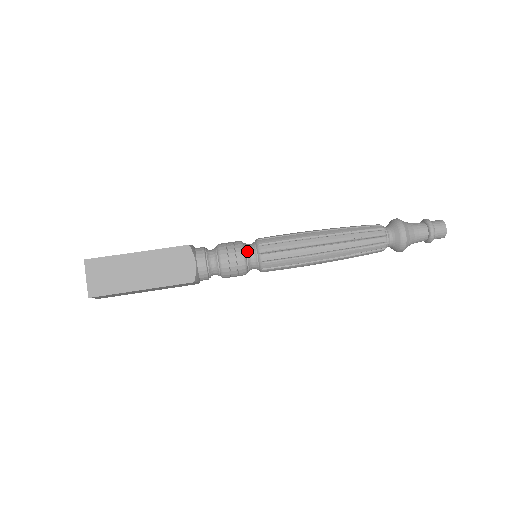
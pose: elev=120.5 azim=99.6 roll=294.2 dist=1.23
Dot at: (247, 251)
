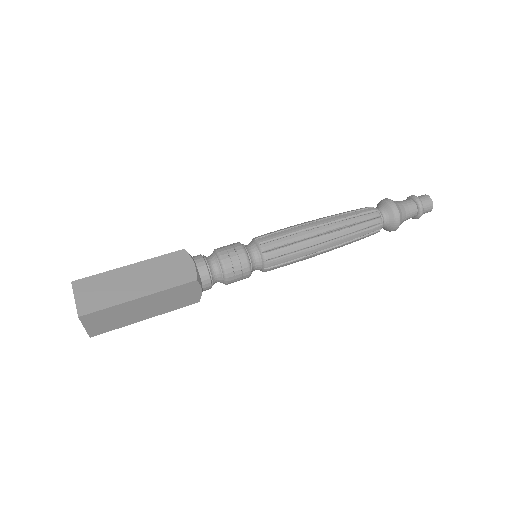
Dot at: (246, 246)
